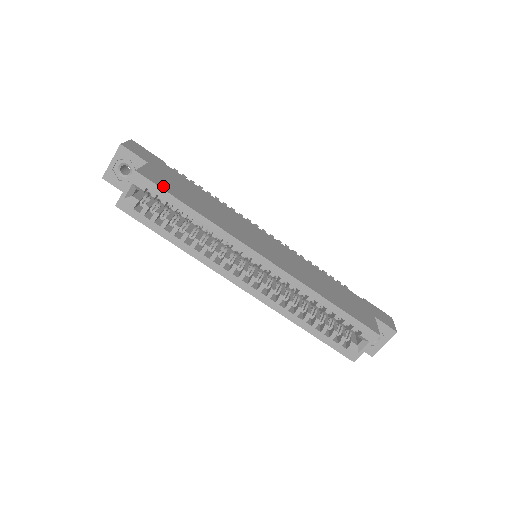
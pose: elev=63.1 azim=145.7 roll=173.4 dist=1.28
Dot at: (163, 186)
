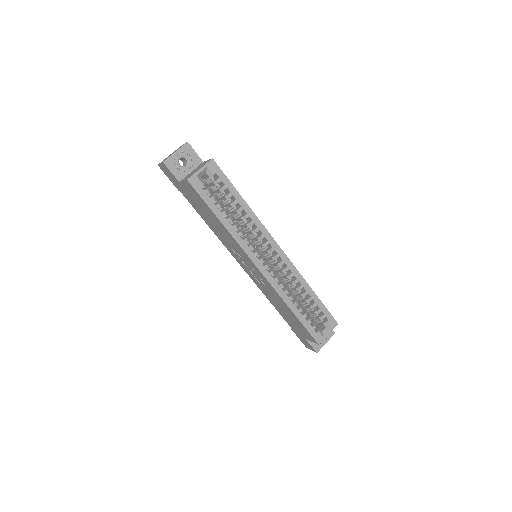
Dot at: (225, 177)
